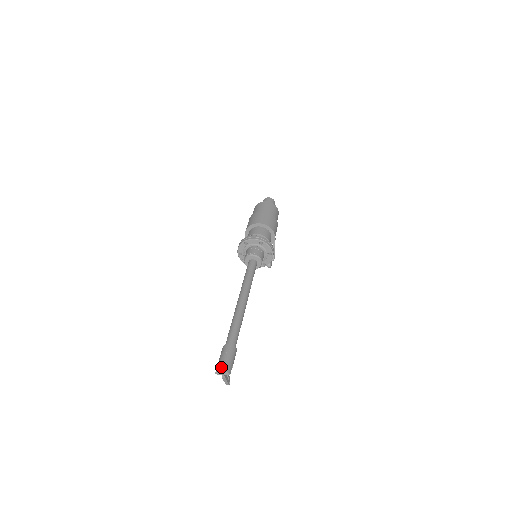
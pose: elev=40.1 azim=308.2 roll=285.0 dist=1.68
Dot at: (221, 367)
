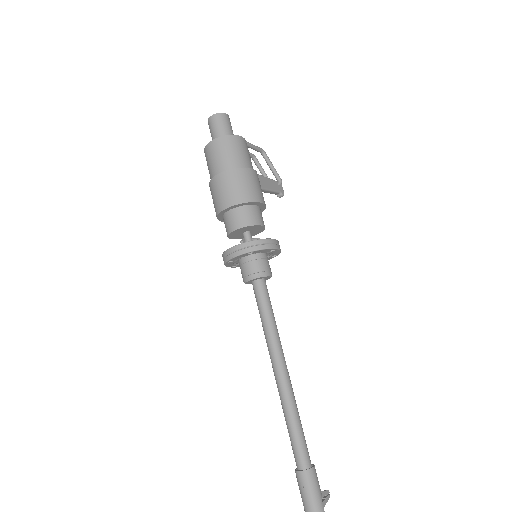
Dot at: out of frame
